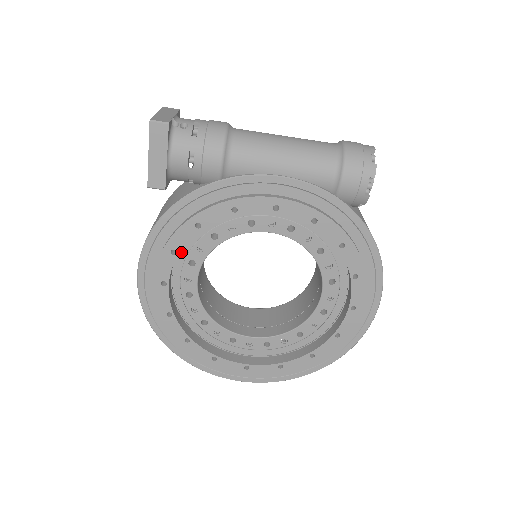
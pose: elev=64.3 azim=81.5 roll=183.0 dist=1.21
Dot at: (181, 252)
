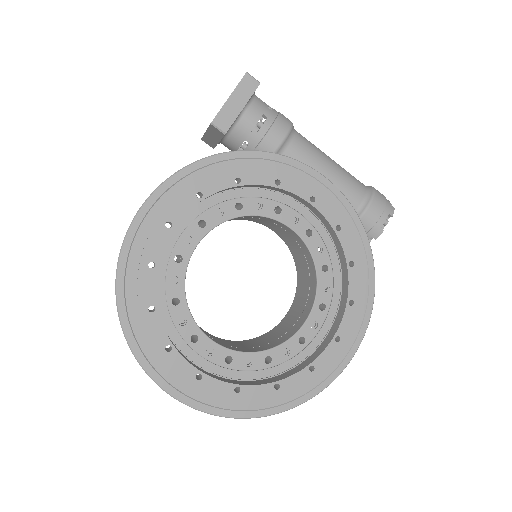
Dot at: (198, 207)
